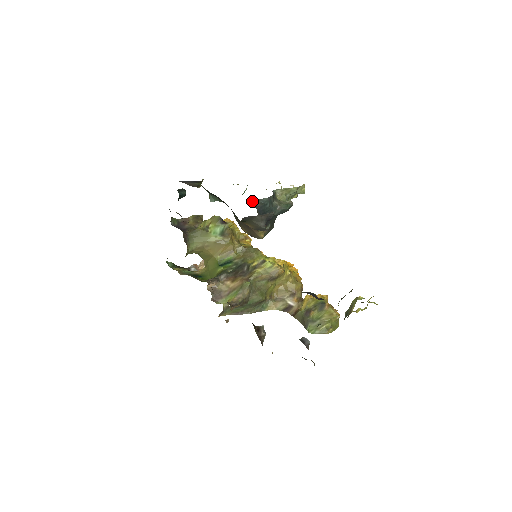
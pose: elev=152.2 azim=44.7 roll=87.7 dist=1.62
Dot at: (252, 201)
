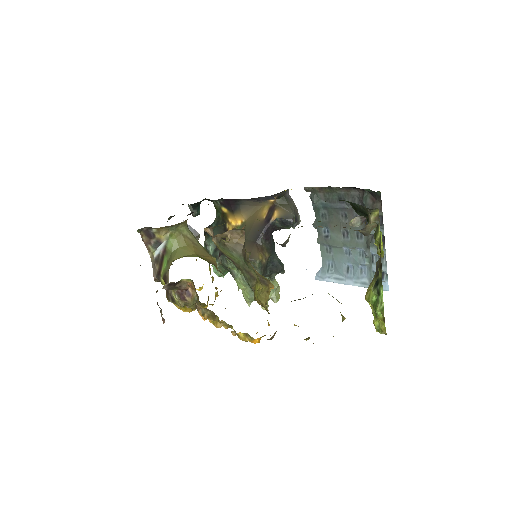
Dot at: occluded
